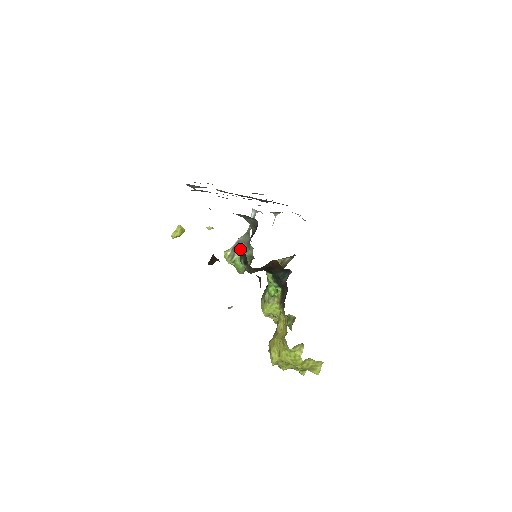
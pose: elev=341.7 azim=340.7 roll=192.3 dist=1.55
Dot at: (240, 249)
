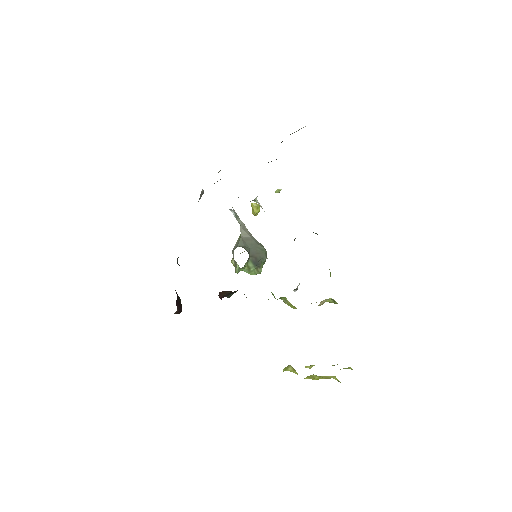
Dot at: occluded
